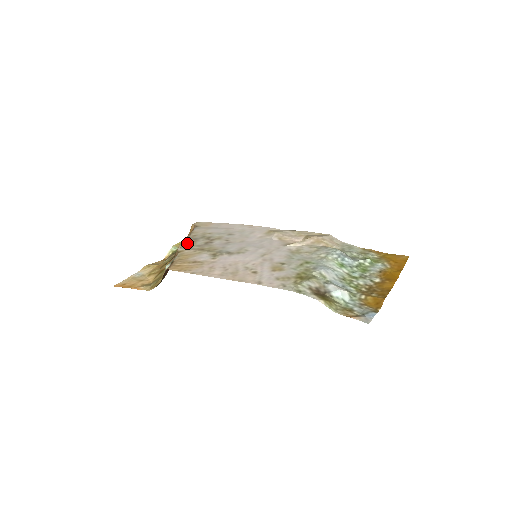
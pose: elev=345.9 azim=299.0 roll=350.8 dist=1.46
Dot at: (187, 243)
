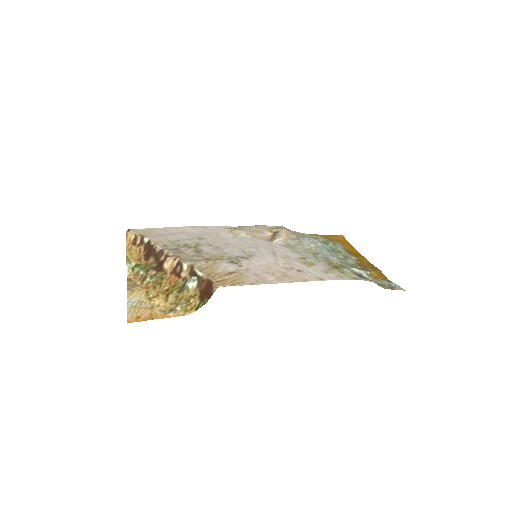
Dot at: (177, 255)
